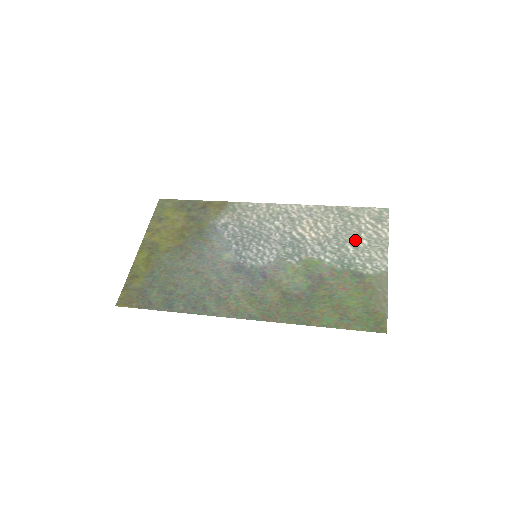
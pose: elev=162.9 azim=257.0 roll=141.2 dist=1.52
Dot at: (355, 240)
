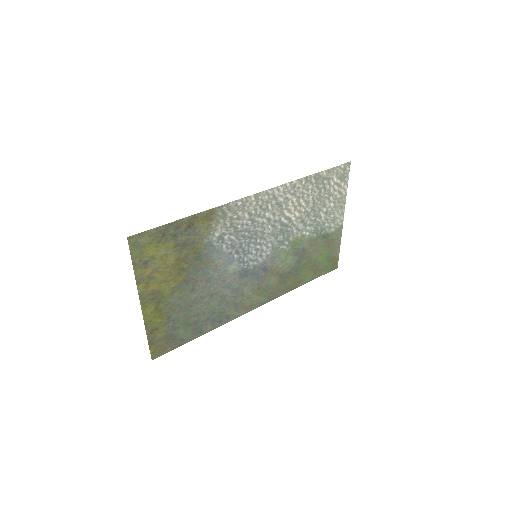
Dot at: (326, 206)
